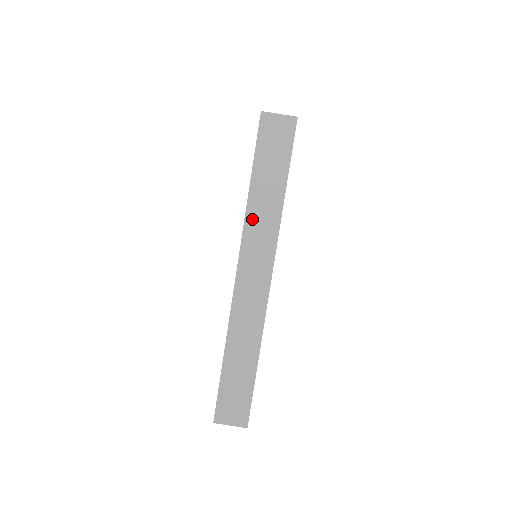
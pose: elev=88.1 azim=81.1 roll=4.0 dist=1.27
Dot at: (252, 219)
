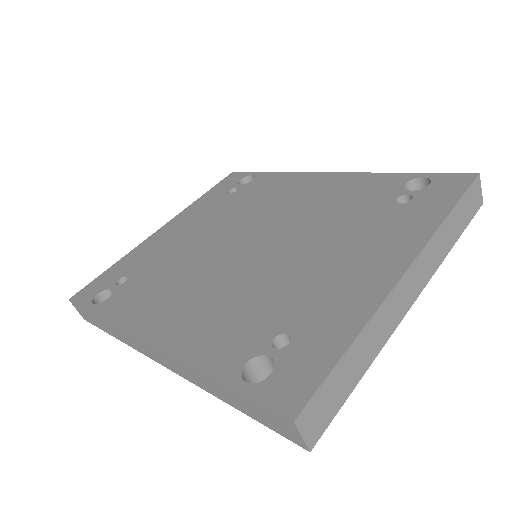
Dot at: (436, 239)
